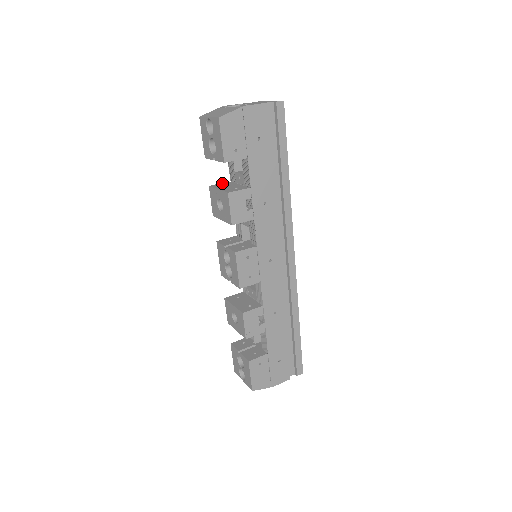
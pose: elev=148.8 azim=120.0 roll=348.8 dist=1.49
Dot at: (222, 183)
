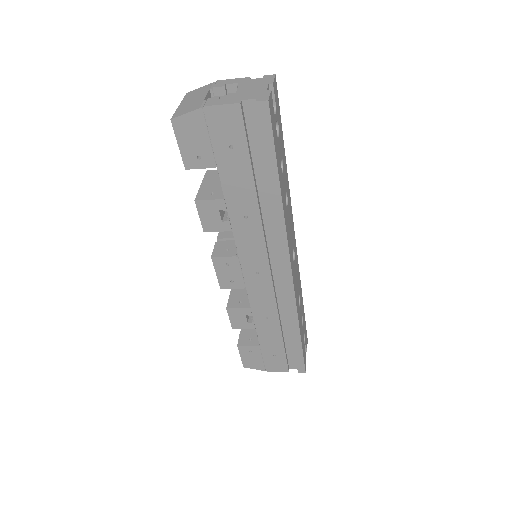
Dot at: occluded
